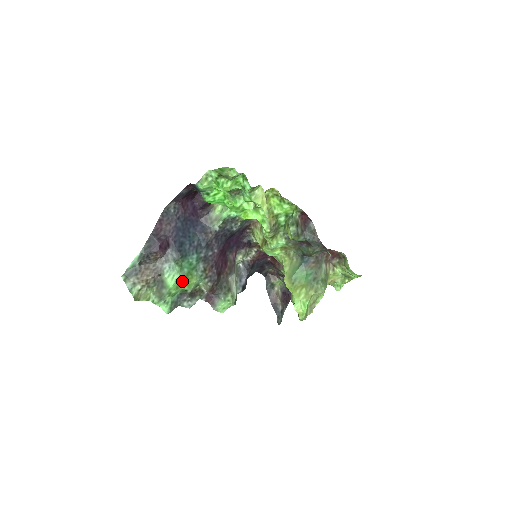
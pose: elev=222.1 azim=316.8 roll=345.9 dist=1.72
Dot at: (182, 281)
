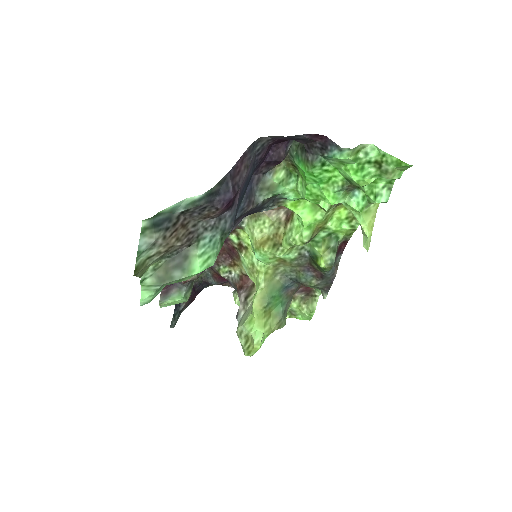
Dot at: occluded
